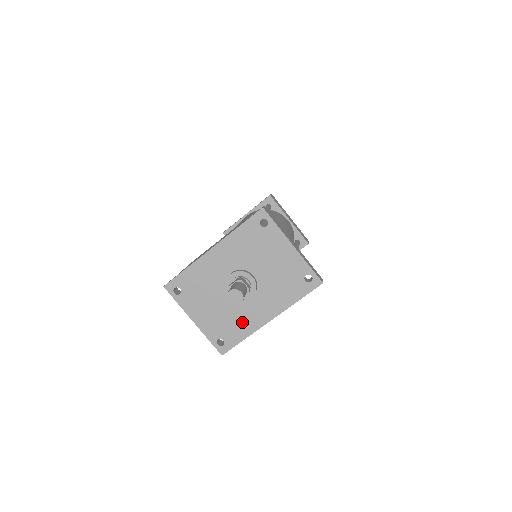
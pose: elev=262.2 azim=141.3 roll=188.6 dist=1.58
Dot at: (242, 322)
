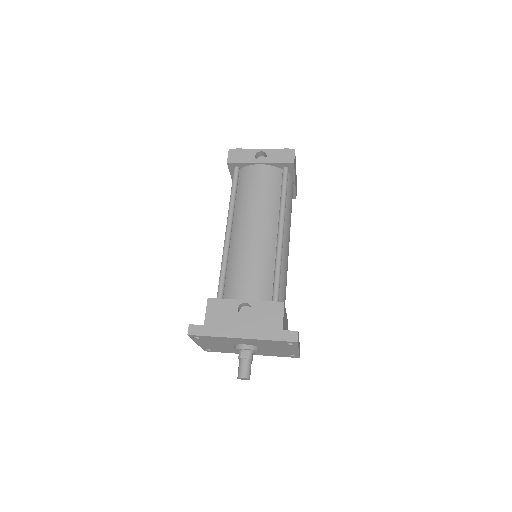
Dot at: (232, 351)
